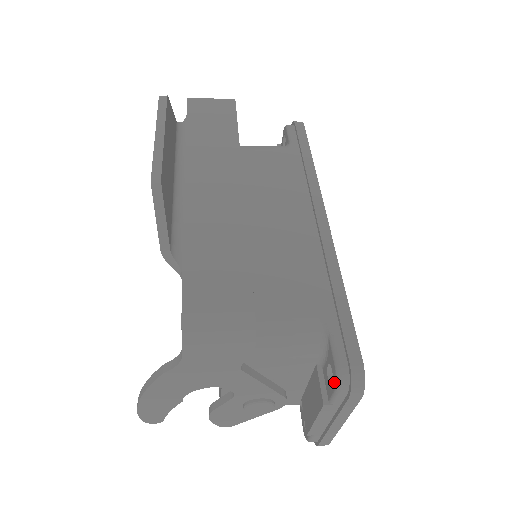
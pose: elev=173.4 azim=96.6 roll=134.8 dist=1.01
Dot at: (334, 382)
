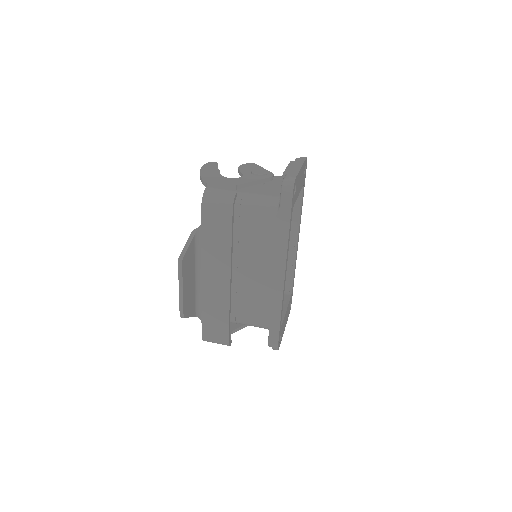
Dot at: occluded
